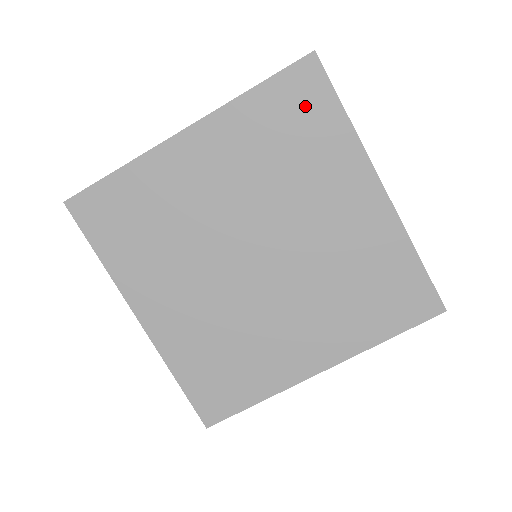
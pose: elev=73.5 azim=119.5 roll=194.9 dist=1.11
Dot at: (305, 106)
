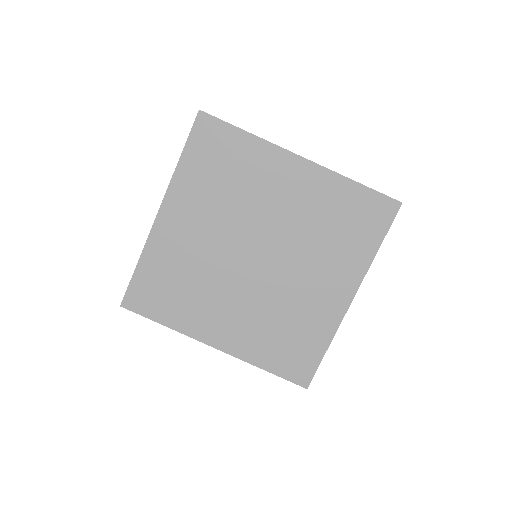
Dot at: (367, 220)
